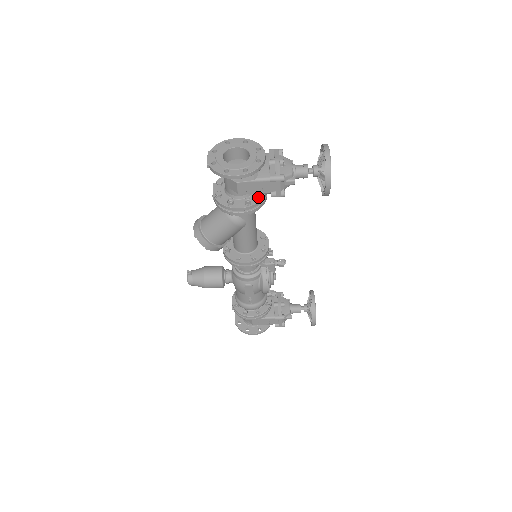
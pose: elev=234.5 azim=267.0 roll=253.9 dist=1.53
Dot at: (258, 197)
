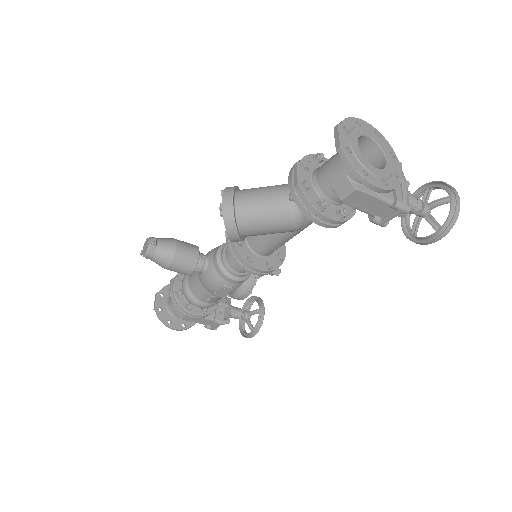
Dot at: (350, 211)
